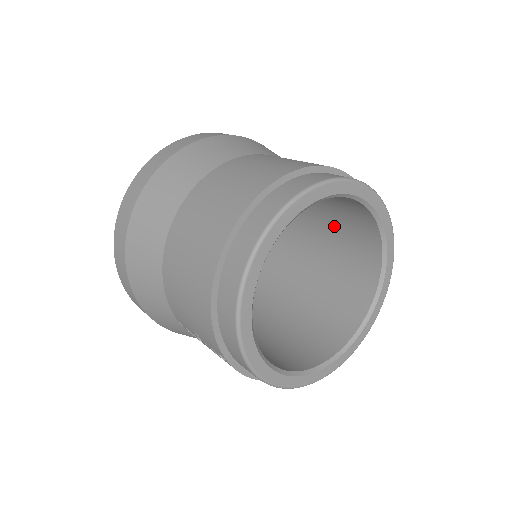
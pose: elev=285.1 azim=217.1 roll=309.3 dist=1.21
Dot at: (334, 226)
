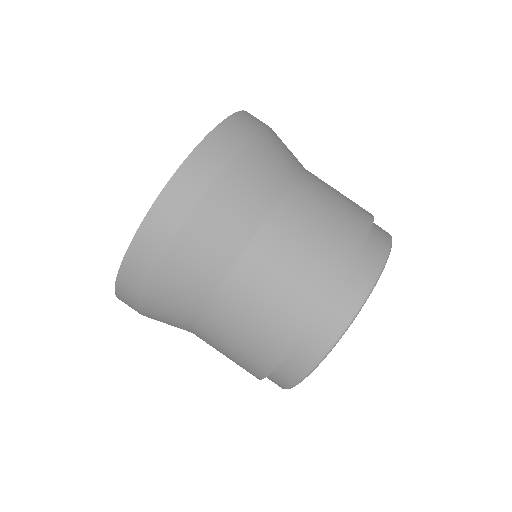
Dot at: occluded
